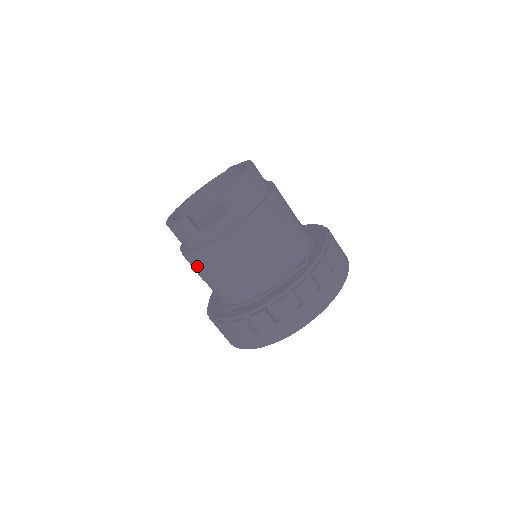
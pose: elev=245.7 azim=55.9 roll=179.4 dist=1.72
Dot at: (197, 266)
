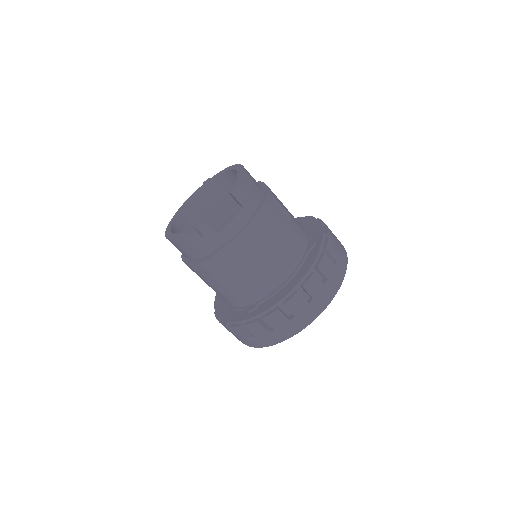
Dot at: (217, 271)
